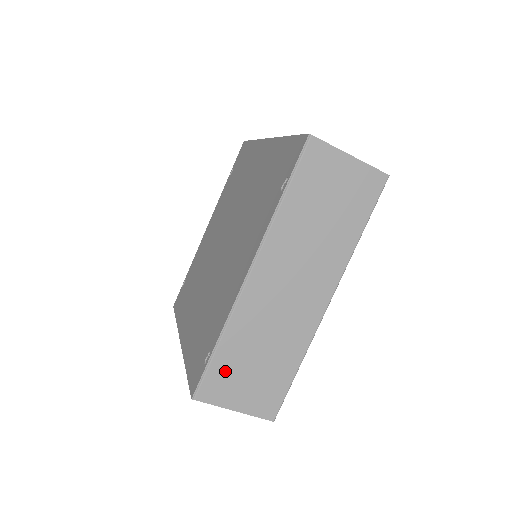
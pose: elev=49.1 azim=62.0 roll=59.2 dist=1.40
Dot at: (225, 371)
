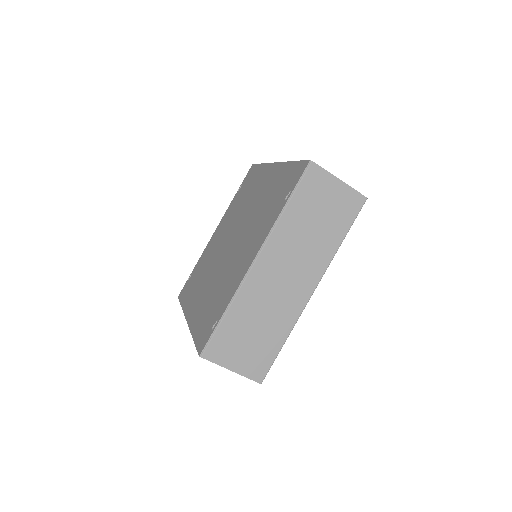
Dot at: (228, 337)
